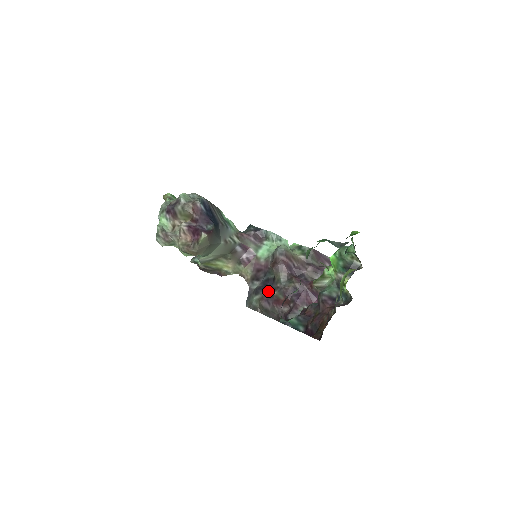
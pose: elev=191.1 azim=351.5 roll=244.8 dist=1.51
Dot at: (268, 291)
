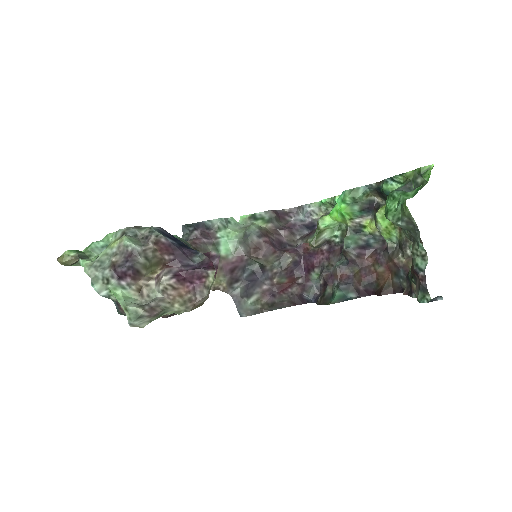
Dot at: (263, 284)
